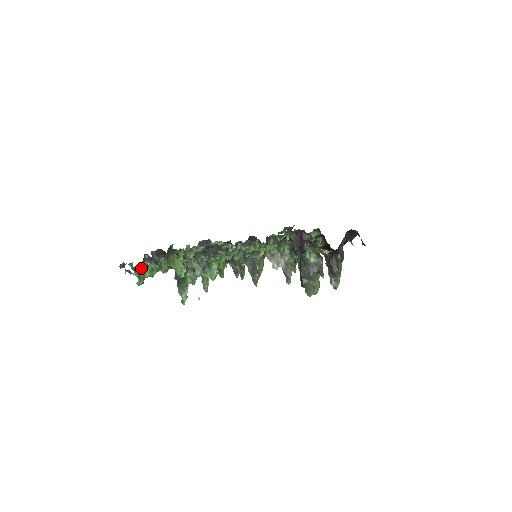
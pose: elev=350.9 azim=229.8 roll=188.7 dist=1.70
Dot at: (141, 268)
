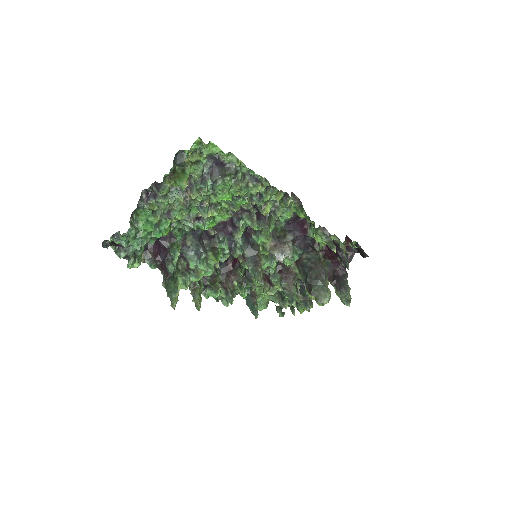
Dot at: (135, 215)
